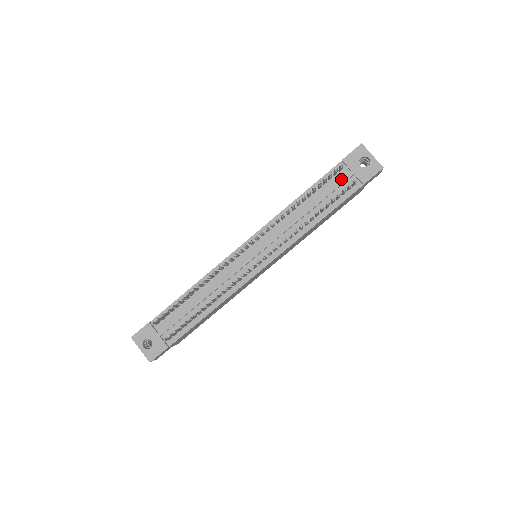
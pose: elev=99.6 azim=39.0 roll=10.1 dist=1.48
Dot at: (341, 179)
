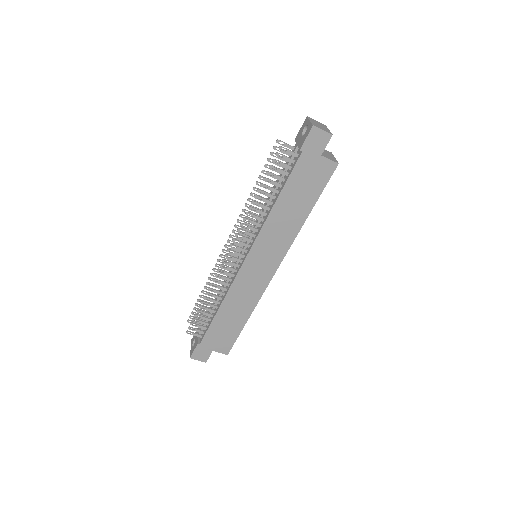
Dot at: (290, 156)
